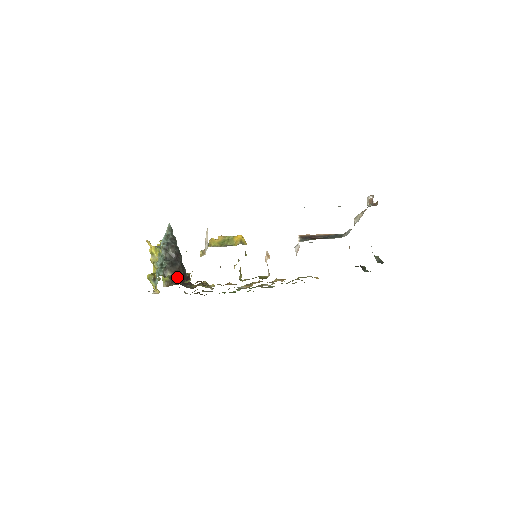
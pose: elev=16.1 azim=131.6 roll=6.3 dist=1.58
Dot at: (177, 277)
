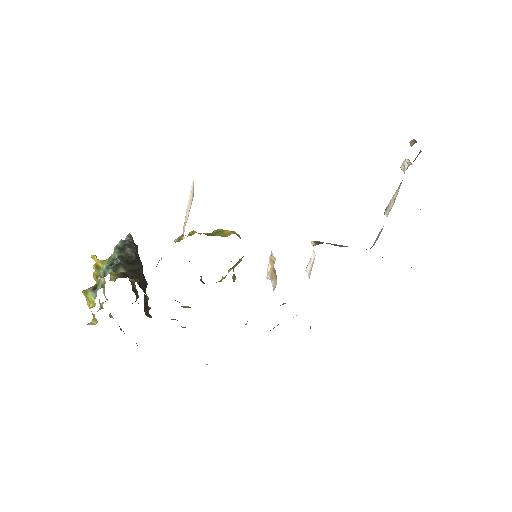
Dot at: (134, 276)
